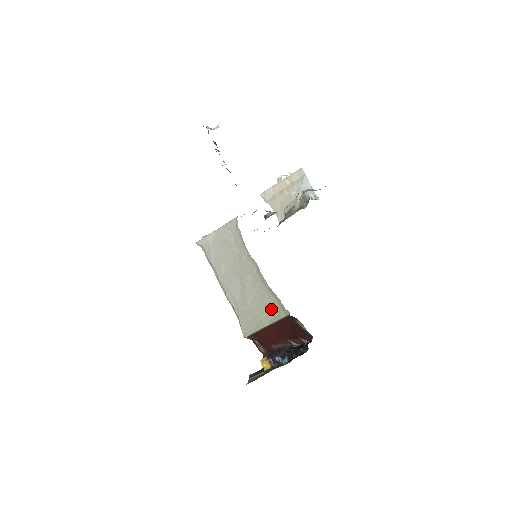
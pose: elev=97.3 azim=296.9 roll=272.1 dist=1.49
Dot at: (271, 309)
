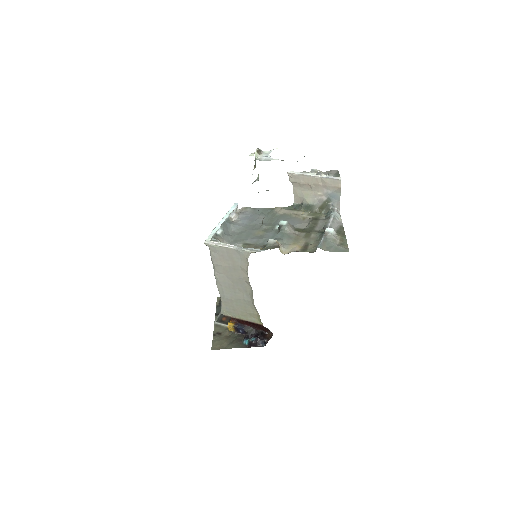
Dot at: (250, 314)
